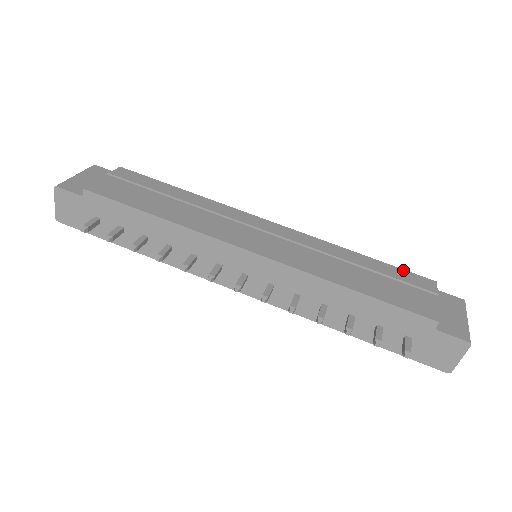
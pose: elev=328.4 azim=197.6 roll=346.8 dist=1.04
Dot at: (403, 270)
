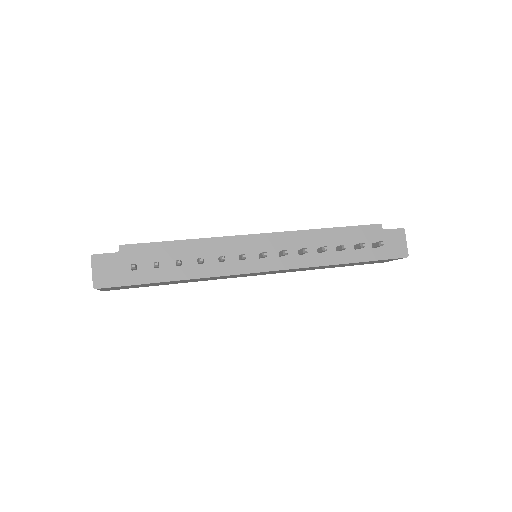
Dot at: occluded
